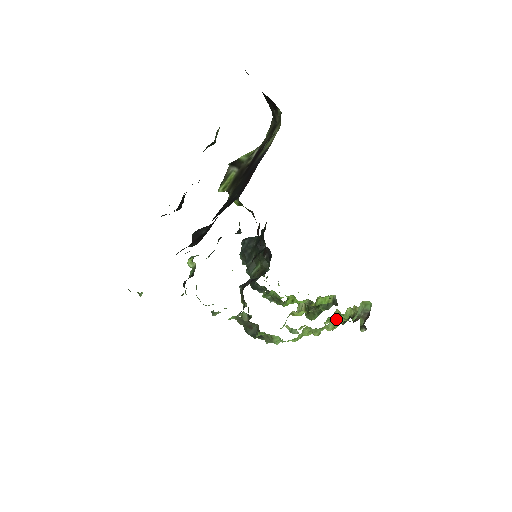
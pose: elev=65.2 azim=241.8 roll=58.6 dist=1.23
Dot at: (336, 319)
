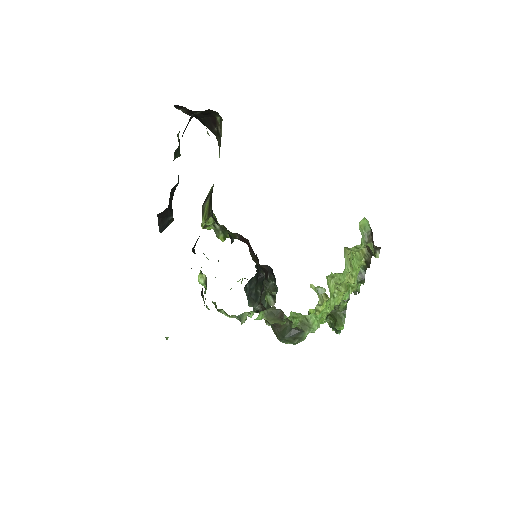
Dot at: (350, 262)
